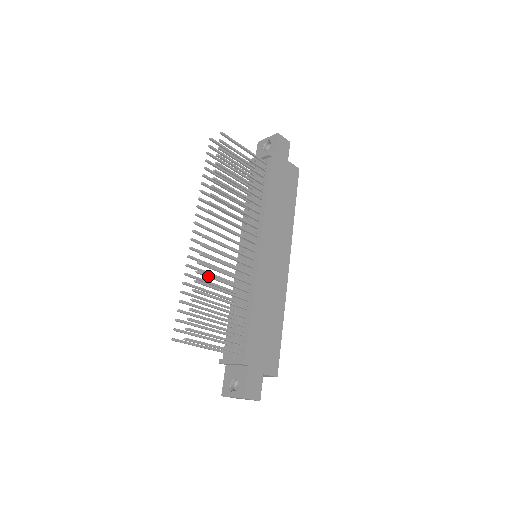
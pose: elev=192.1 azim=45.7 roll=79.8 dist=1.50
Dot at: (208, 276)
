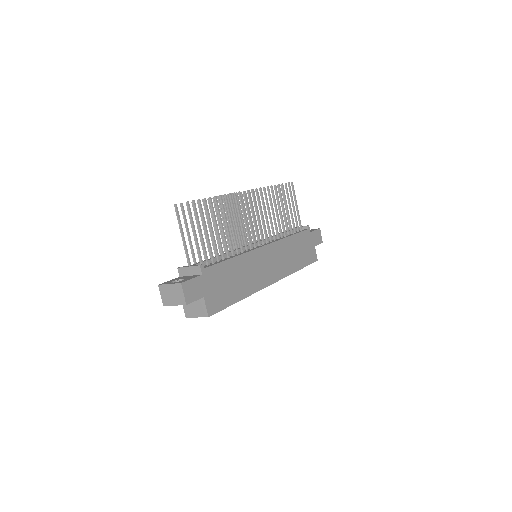
Dot at: (228, 206)
